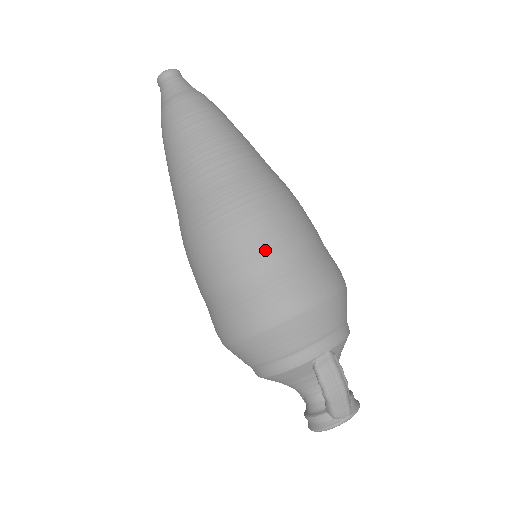
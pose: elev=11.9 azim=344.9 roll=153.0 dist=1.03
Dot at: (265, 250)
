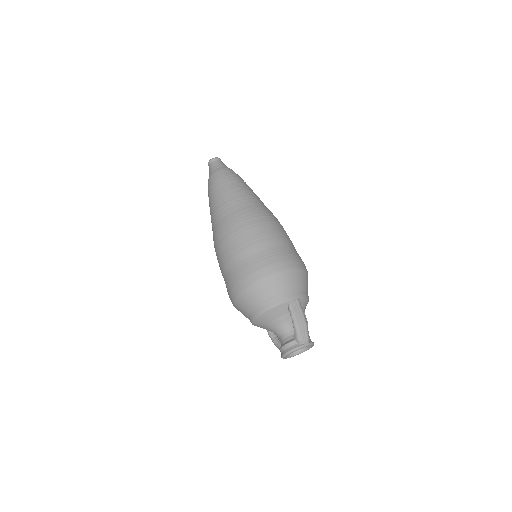
Dot at: (266, 239)
